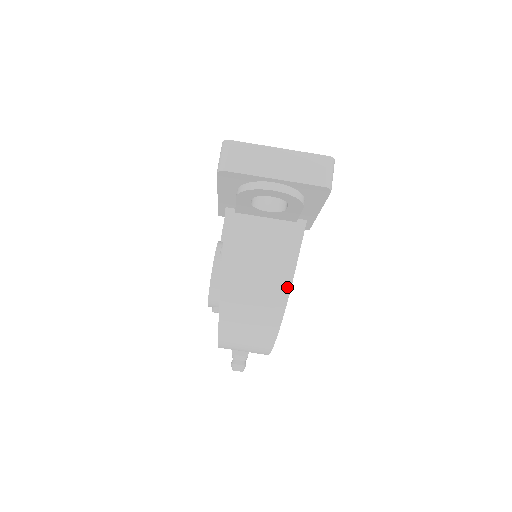
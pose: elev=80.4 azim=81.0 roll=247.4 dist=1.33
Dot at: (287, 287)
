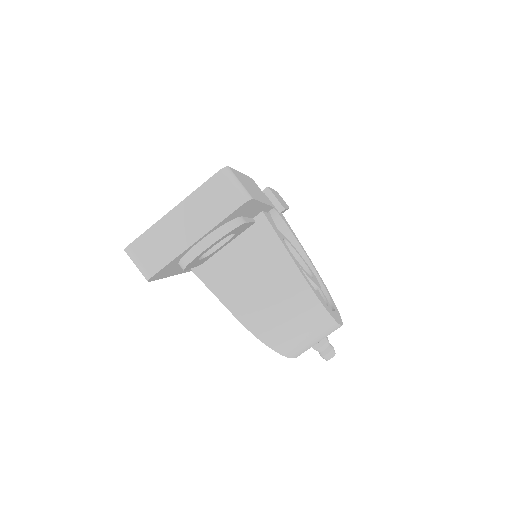
Dot at: (302, 283)
